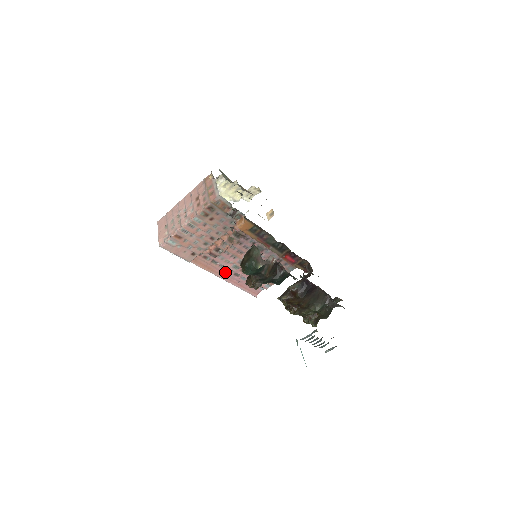
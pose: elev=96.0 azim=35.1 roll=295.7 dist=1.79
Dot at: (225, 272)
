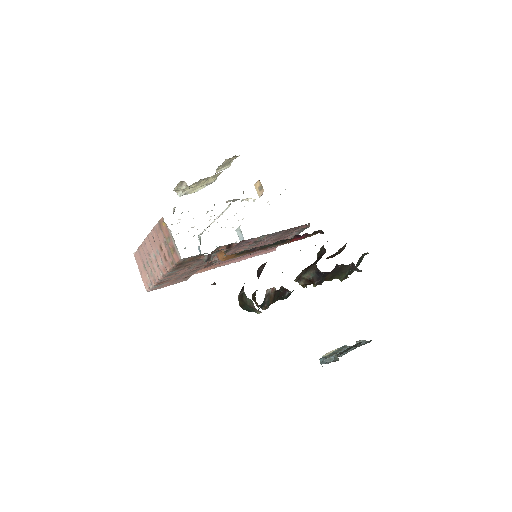
Dot at: (230, 259)
